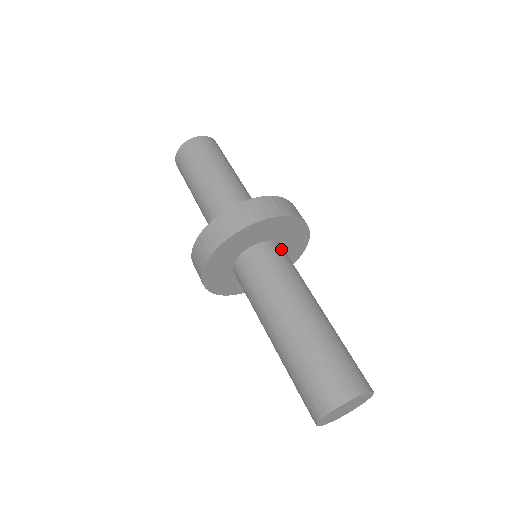
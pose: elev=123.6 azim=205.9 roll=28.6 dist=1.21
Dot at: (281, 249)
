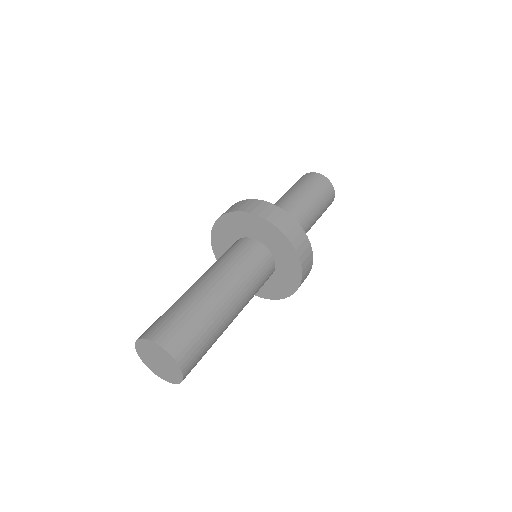
Dot at: occluded
